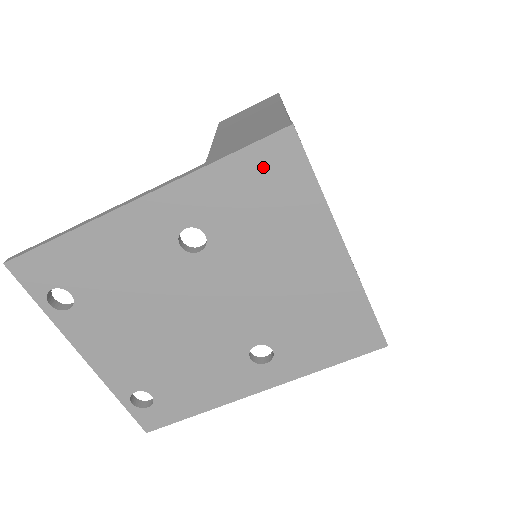
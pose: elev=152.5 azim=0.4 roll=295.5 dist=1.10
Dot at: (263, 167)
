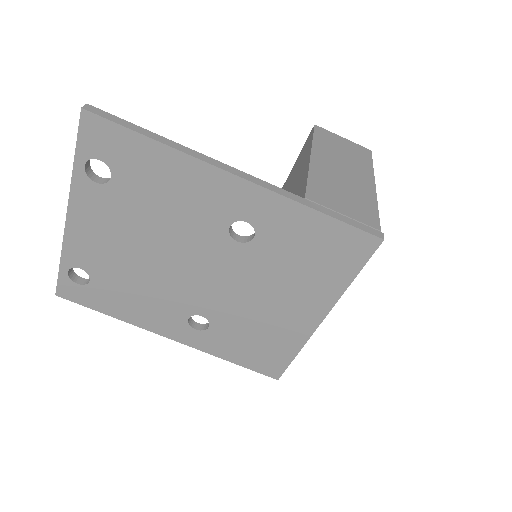
Dot at: (338, 241)
